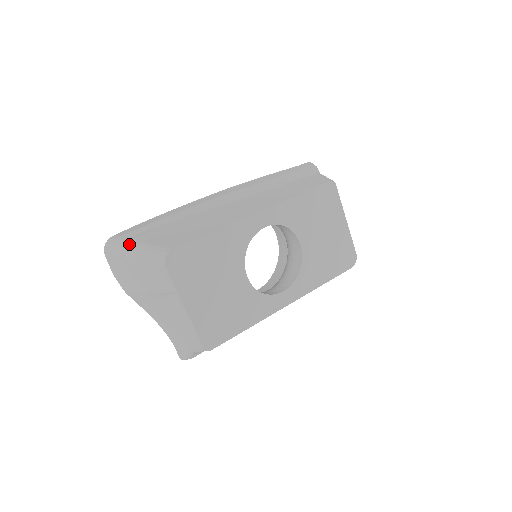
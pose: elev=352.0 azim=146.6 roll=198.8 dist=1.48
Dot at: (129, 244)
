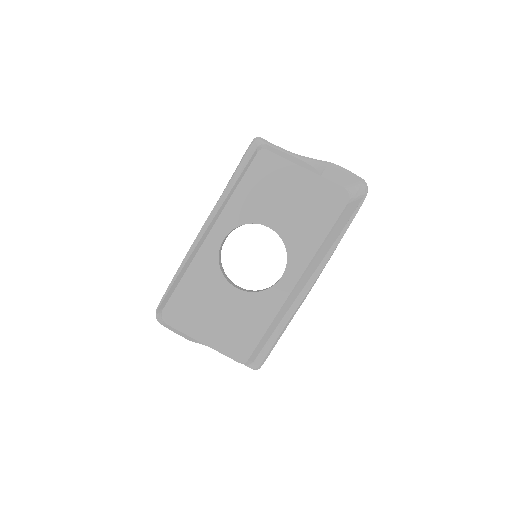
Dot at: occluded
